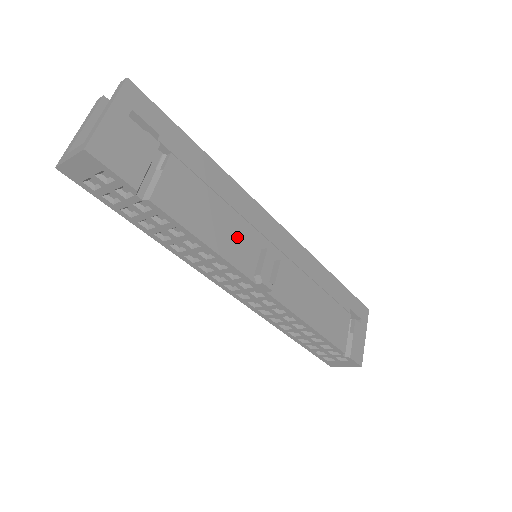
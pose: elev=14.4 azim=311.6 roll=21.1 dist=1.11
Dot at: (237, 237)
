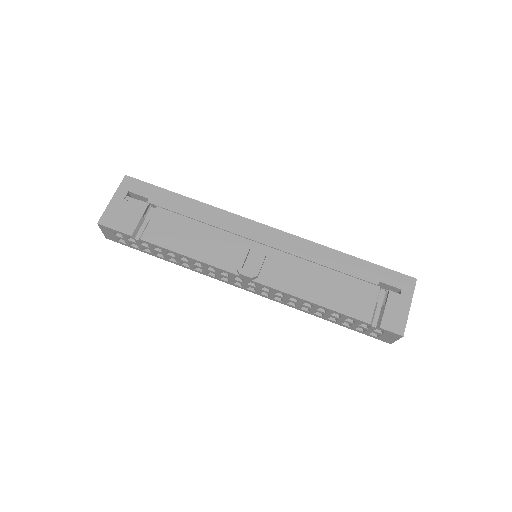
Dot at: (218, 246)
